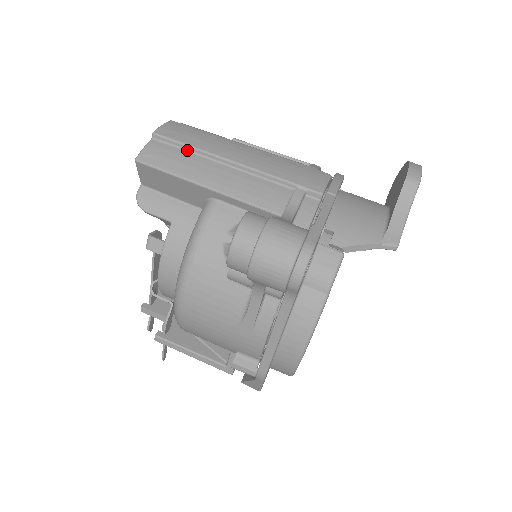
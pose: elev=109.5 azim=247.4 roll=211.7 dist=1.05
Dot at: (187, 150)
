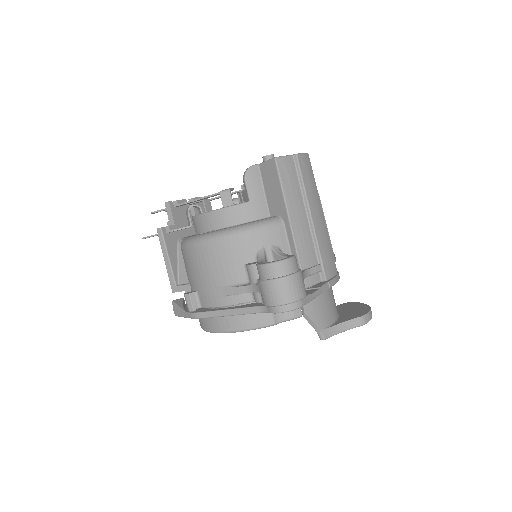
Dot at: (300, 183)
